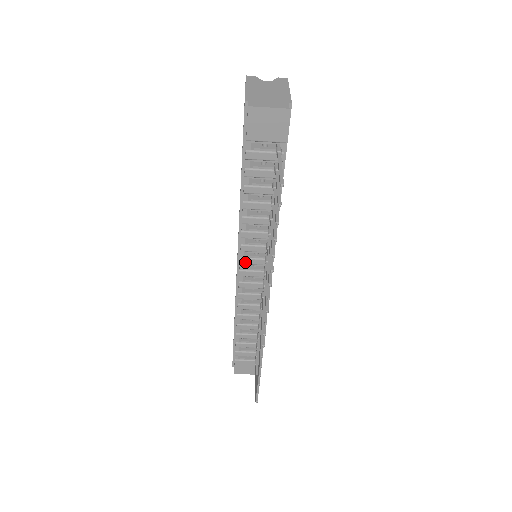
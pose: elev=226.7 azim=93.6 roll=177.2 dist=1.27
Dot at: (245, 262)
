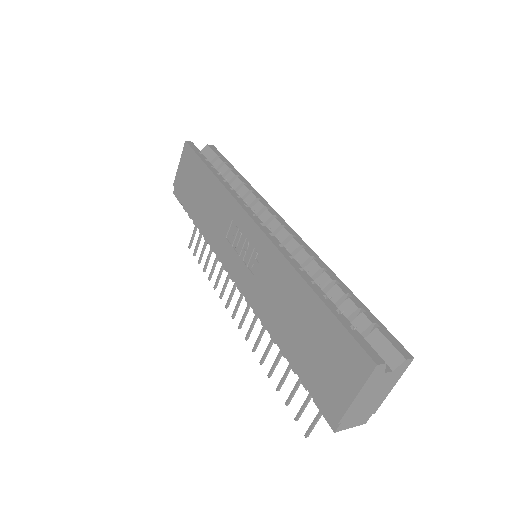
Dot at: occluded
